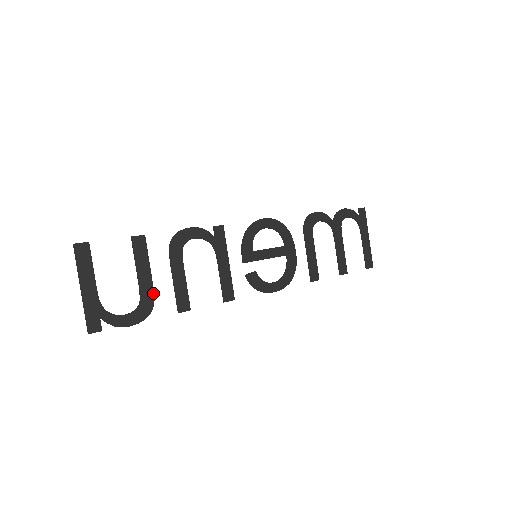
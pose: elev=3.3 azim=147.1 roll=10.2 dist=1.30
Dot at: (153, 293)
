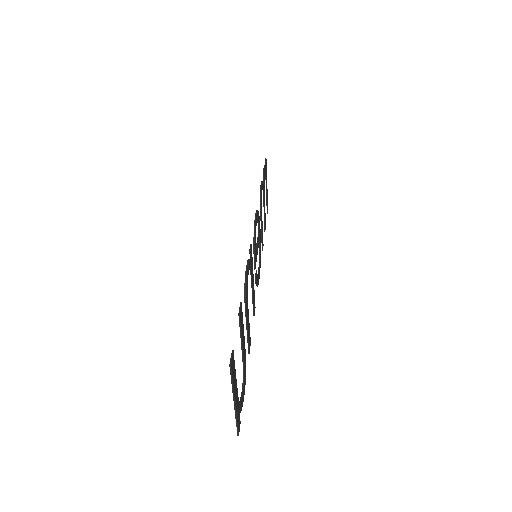
Dot at: (245, 353)
